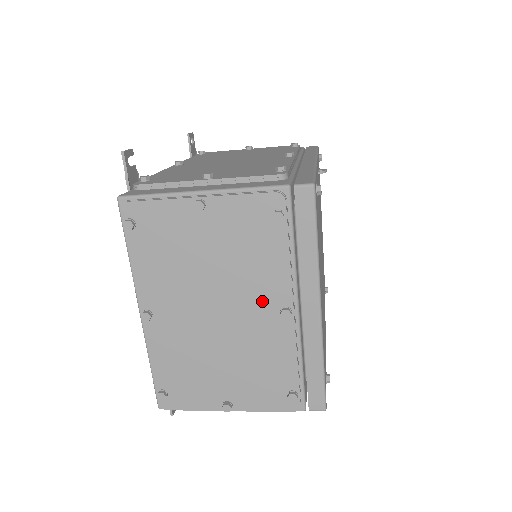
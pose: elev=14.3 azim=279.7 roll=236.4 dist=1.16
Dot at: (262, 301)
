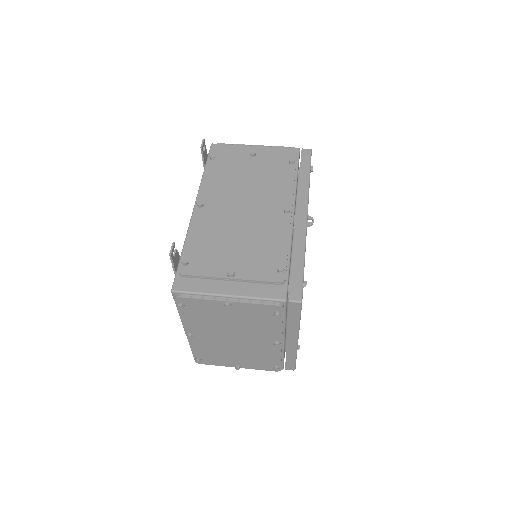
Dot at: (263, 338)
